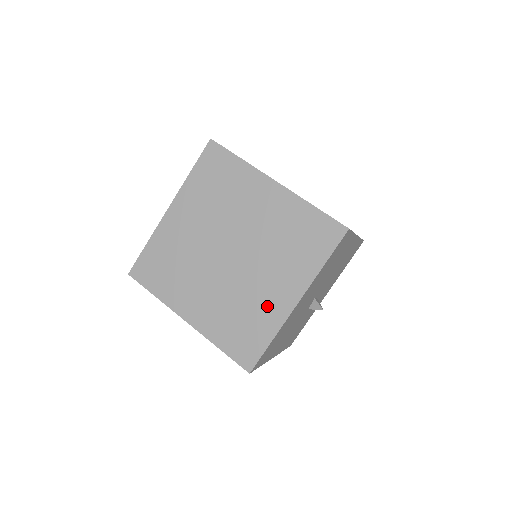
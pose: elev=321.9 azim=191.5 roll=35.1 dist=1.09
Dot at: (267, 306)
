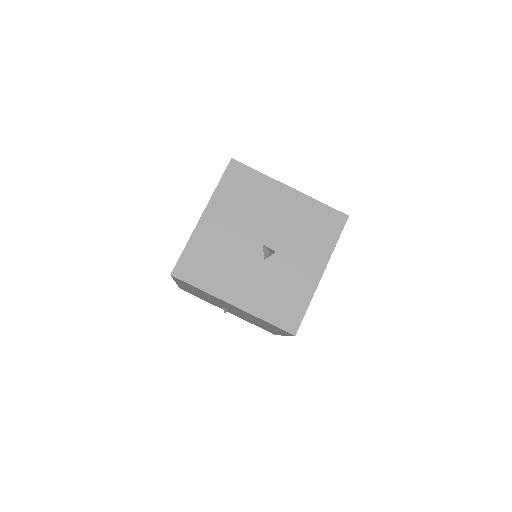
Dot at: occluded
